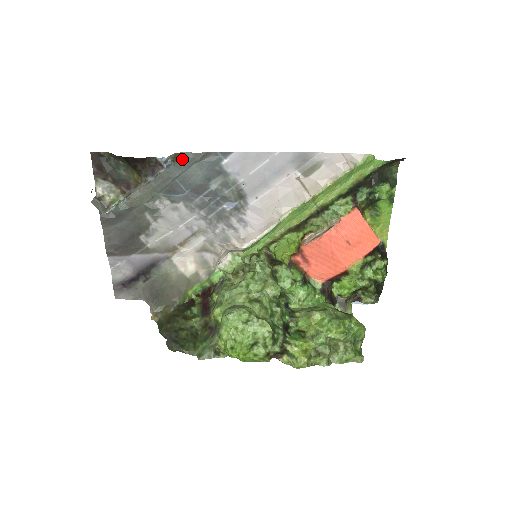
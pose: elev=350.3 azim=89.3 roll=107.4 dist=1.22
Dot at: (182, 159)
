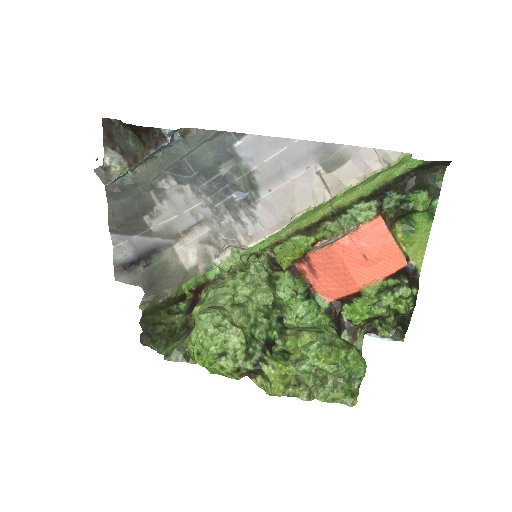
Dot at: (192, 135)
